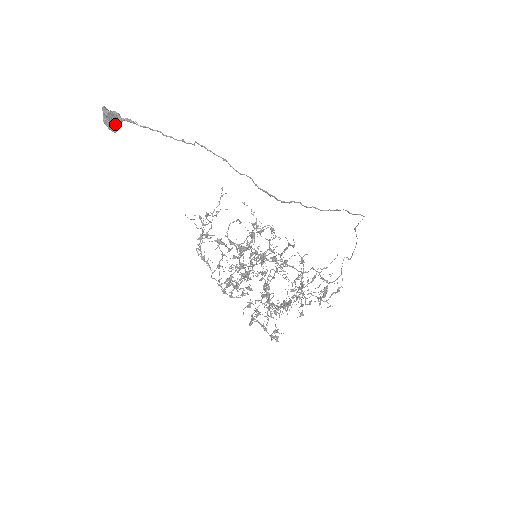
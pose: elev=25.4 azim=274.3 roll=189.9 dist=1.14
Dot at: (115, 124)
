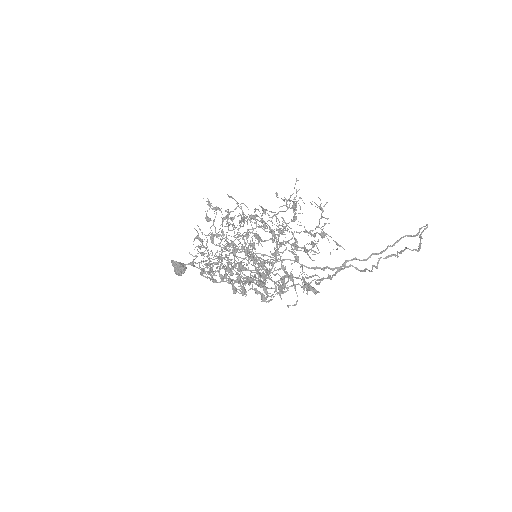
Dot at: (179, 267)
